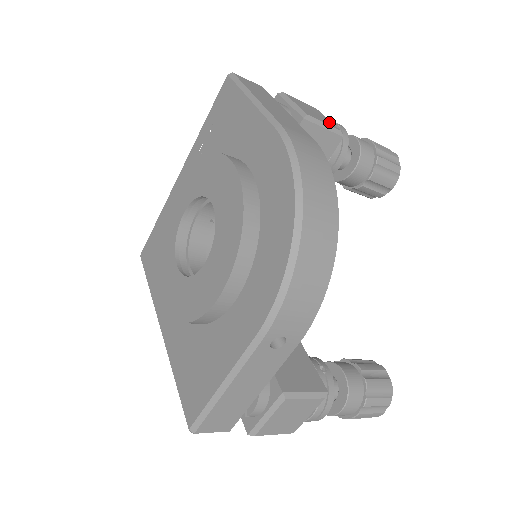
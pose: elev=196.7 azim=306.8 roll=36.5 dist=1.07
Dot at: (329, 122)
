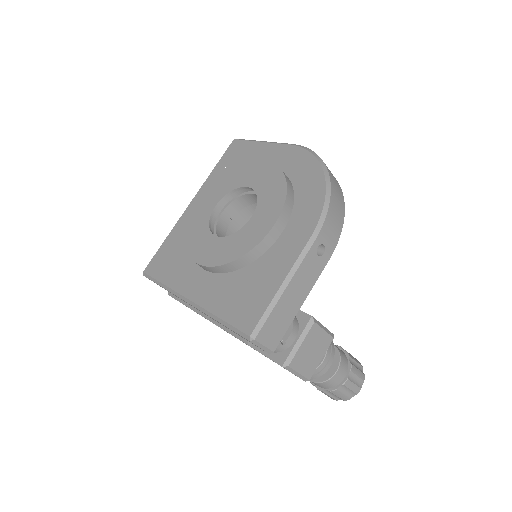
Dot at: occluded
